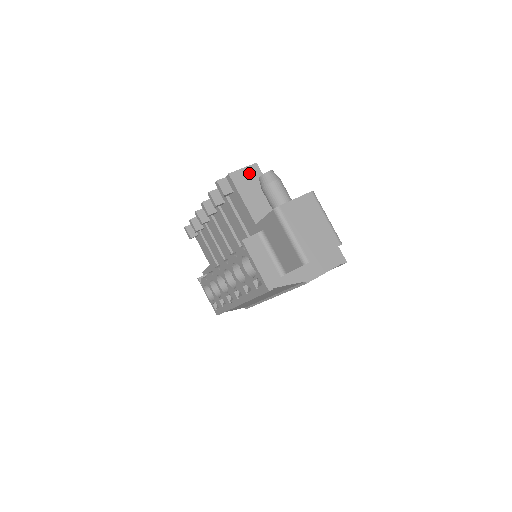
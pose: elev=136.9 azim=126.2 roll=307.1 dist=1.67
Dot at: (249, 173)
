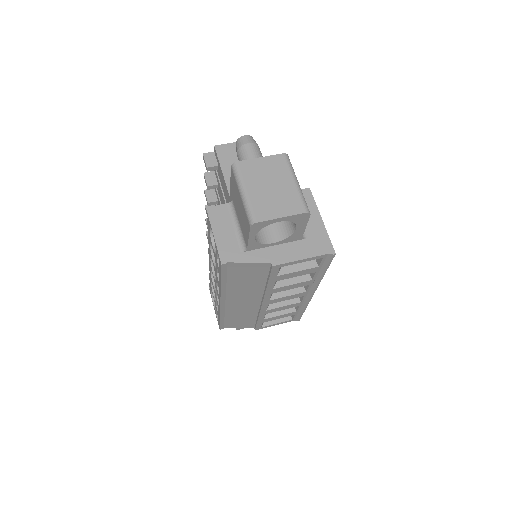
Dot at: occluded
